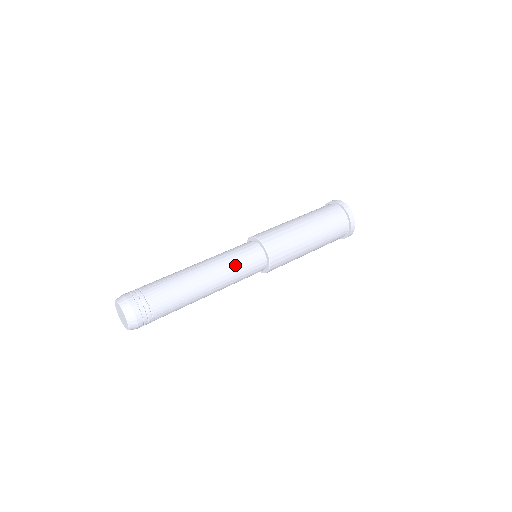
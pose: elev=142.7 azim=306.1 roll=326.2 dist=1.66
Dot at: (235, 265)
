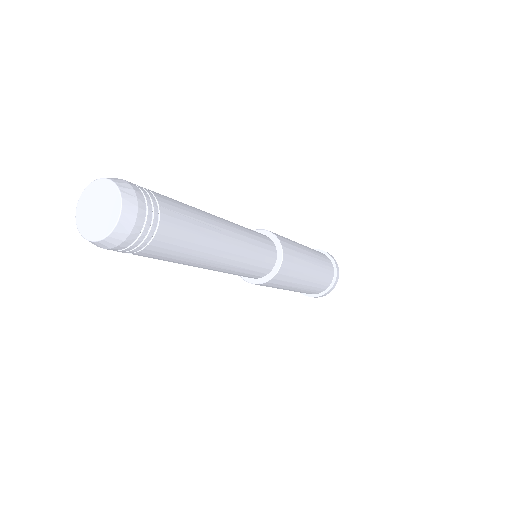
Dot at: occluded
